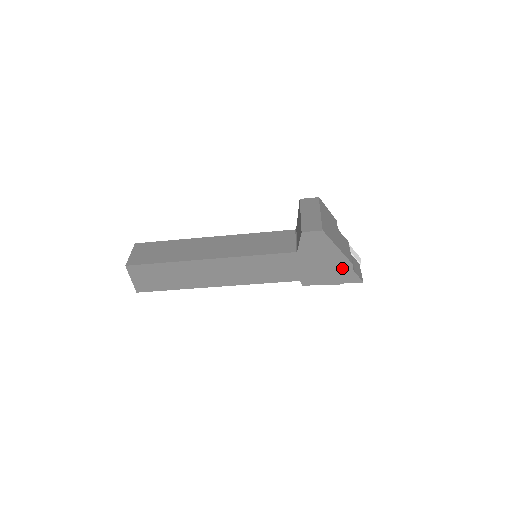
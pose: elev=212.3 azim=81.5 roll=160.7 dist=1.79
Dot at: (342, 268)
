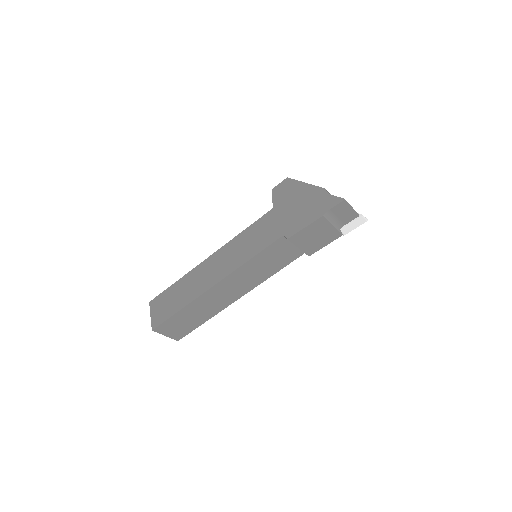
Dot at: (317, 198)
